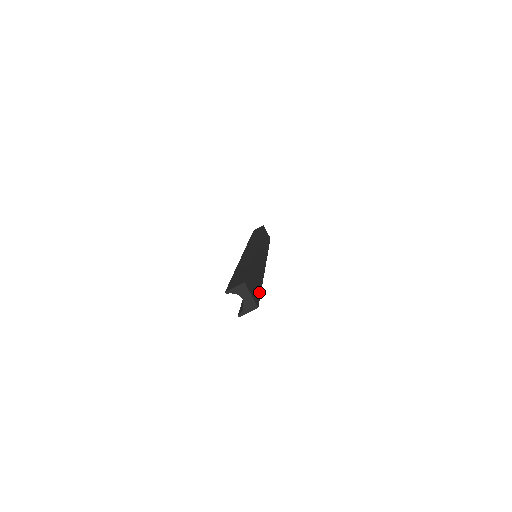
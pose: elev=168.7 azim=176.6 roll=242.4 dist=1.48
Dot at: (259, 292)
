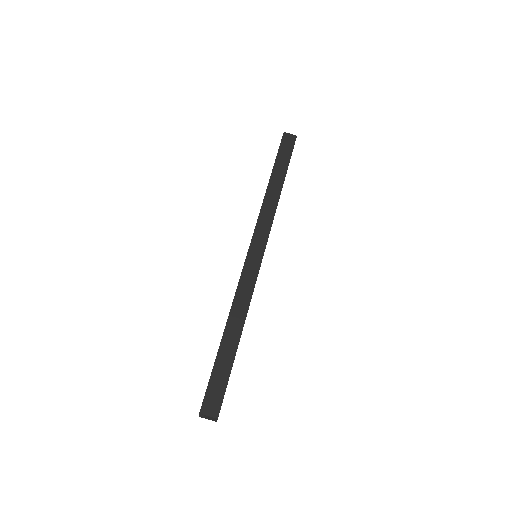
Dot at: occluded
